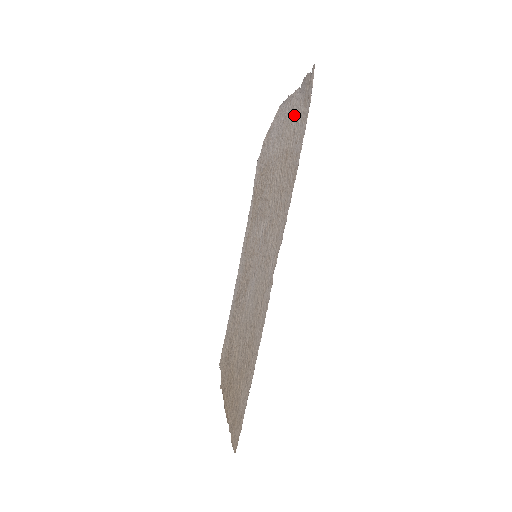
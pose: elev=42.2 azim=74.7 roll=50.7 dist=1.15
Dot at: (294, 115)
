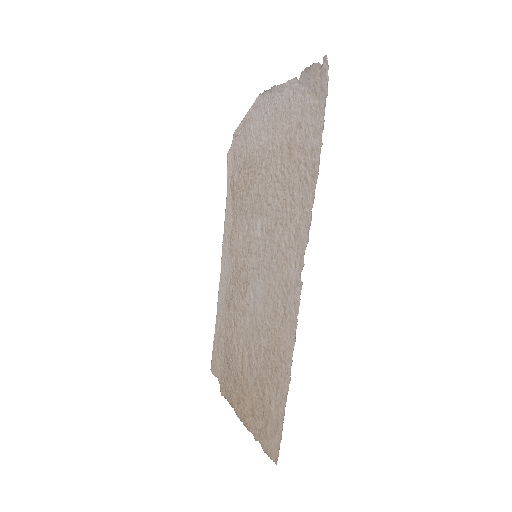
Dot at: (294, 107)
